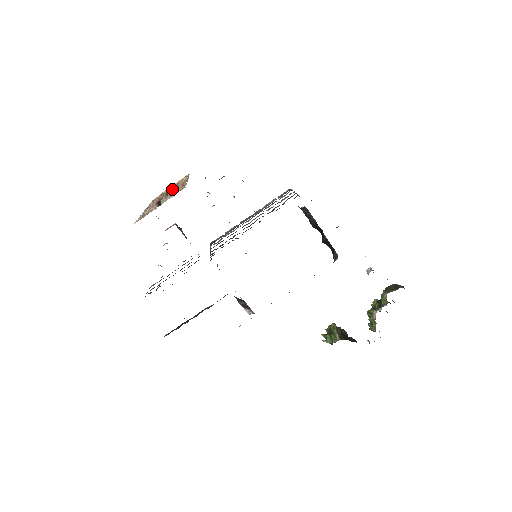
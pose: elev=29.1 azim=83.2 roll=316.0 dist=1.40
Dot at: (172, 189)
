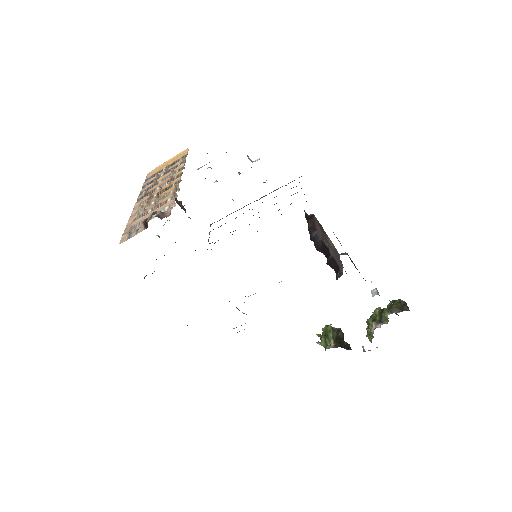
Dot at: (166, 181)
